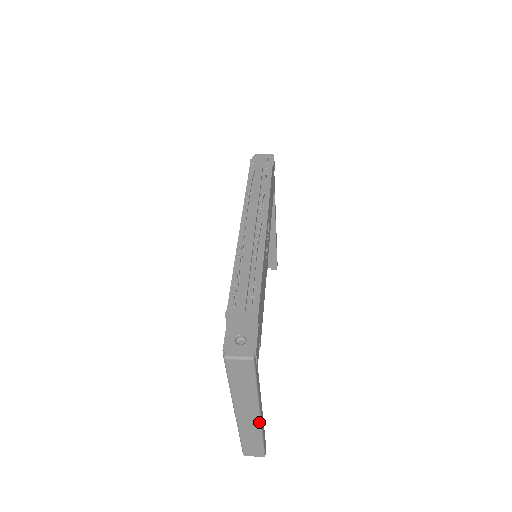
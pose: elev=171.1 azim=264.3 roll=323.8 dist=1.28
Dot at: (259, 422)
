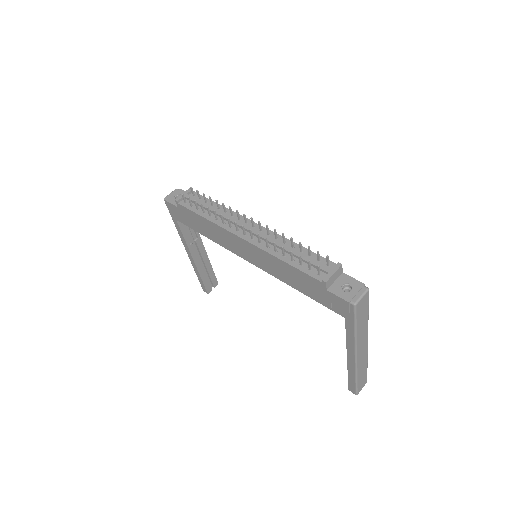
Dot at: (367, 348)
